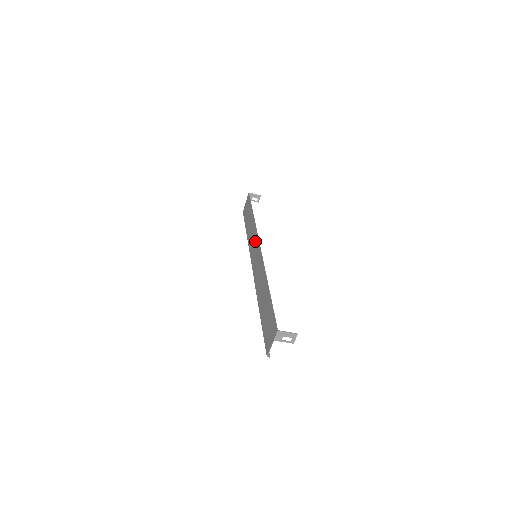
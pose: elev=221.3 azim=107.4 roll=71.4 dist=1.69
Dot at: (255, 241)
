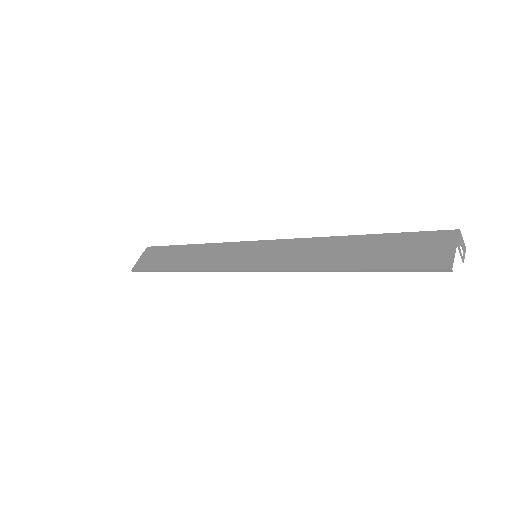
Dot at: (238, 248)
